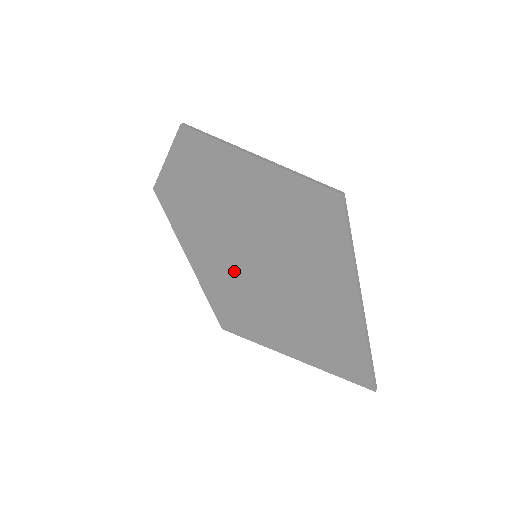
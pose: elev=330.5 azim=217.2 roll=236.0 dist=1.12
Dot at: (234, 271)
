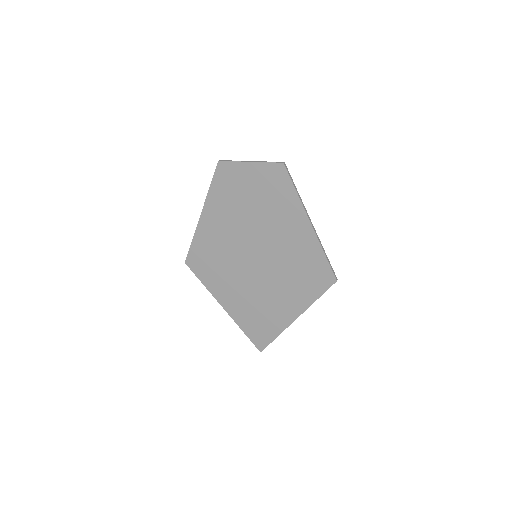
Dot at: (232, 250)
